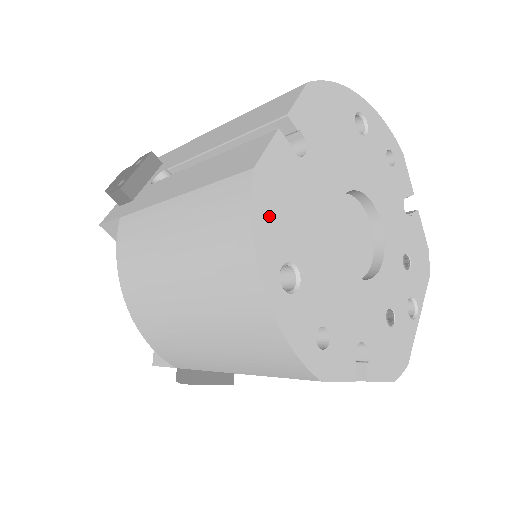
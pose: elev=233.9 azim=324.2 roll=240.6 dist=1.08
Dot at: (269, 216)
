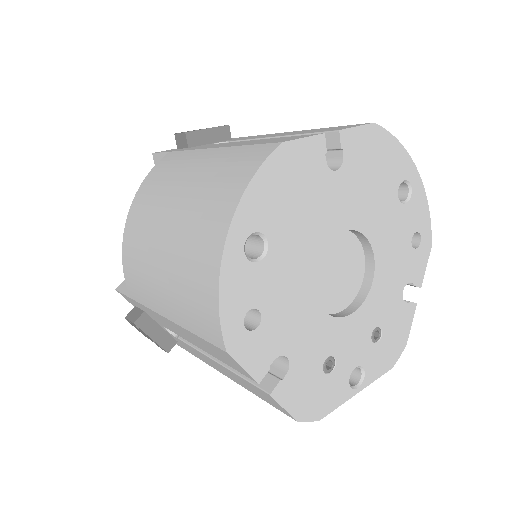
Dot at: (271, 187)
